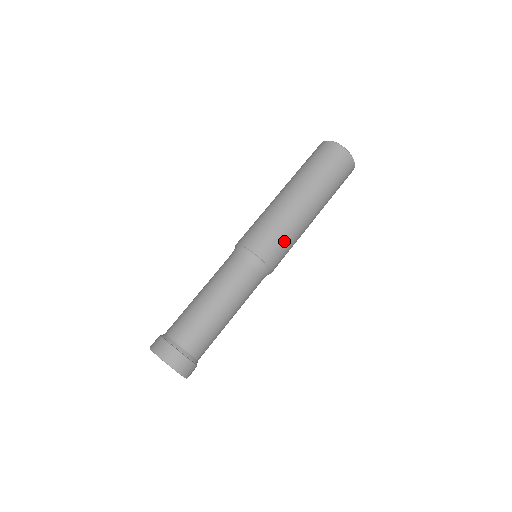
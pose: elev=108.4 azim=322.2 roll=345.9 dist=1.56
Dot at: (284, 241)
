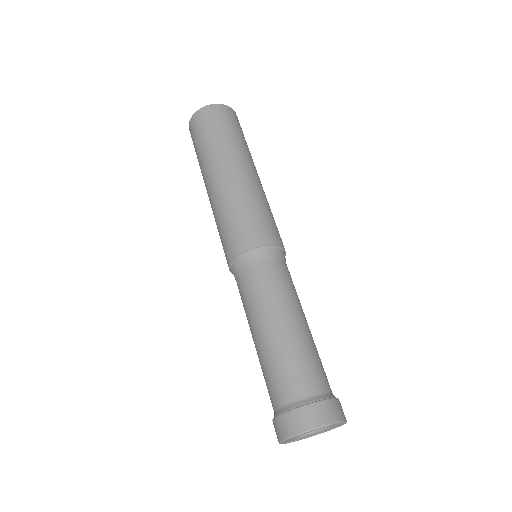
Dot at: (262, 213)
